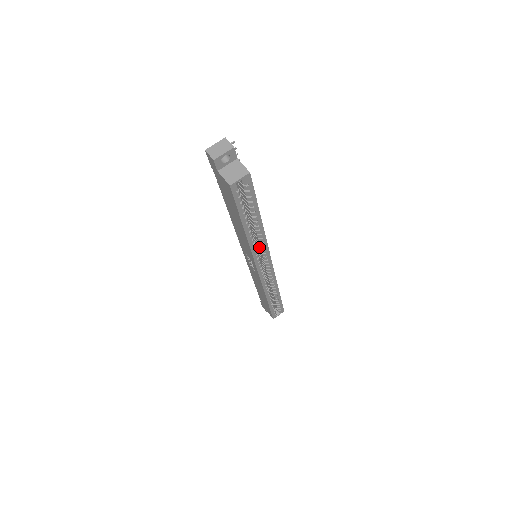
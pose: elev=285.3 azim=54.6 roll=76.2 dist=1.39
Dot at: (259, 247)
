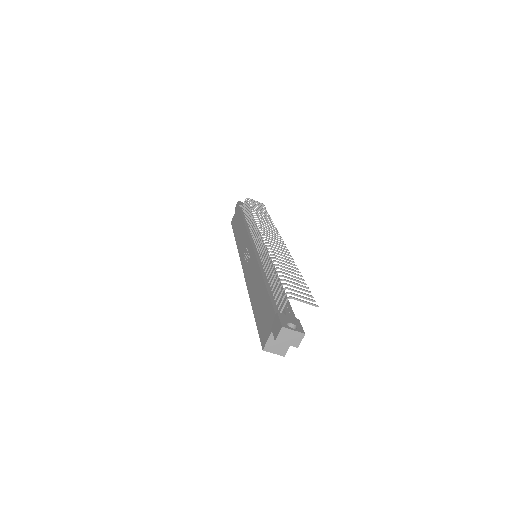
Dot at: occluded
